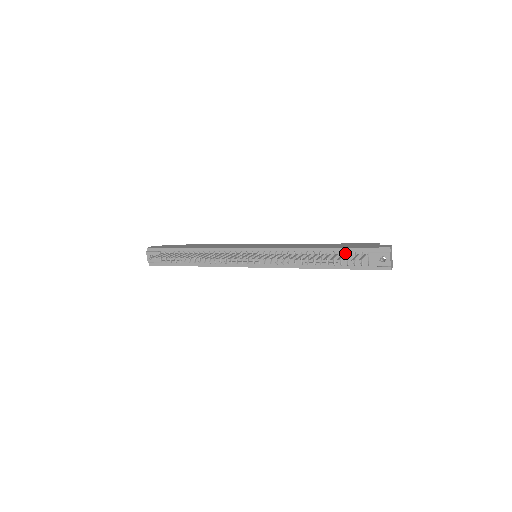
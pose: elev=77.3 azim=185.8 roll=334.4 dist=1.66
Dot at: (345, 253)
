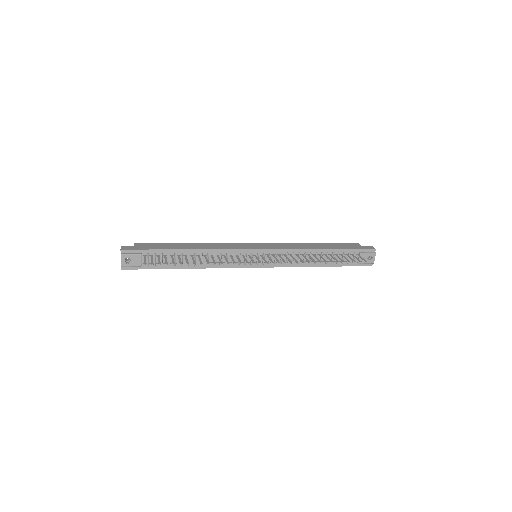
Dot at: (342, 253)
